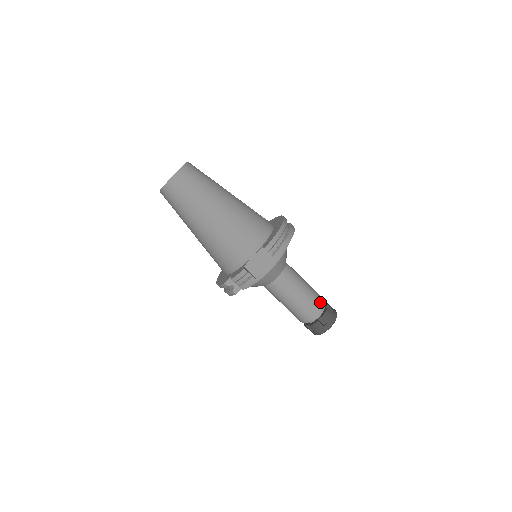
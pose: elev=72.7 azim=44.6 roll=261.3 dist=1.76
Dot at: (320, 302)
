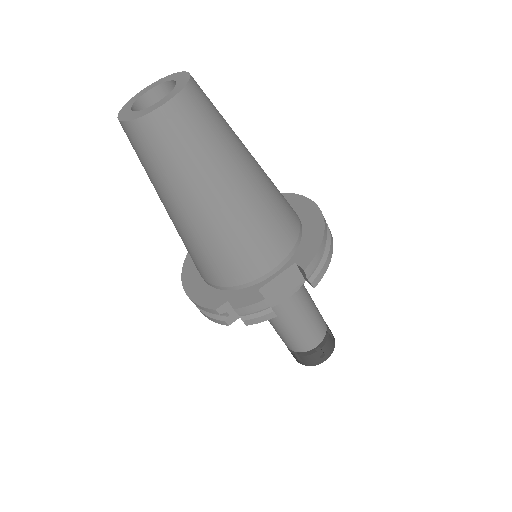
Dot at: (324, 327)
